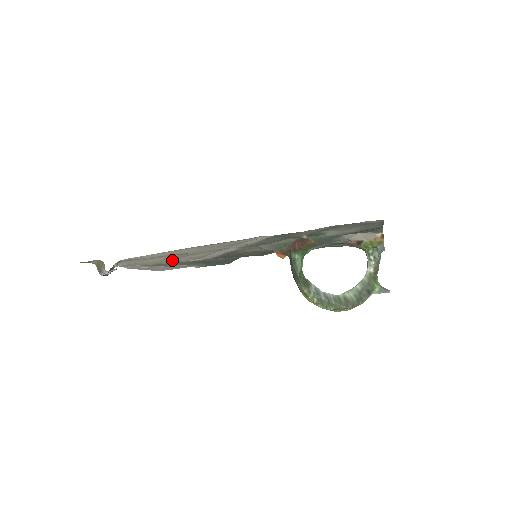
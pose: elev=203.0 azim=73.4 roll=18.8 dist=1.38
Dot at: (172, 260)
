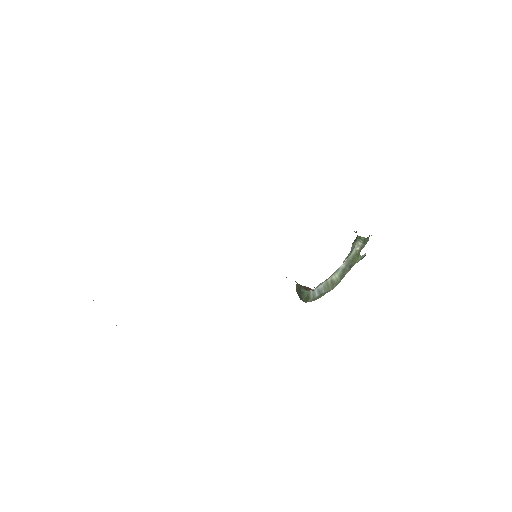
Dot at: occluded
